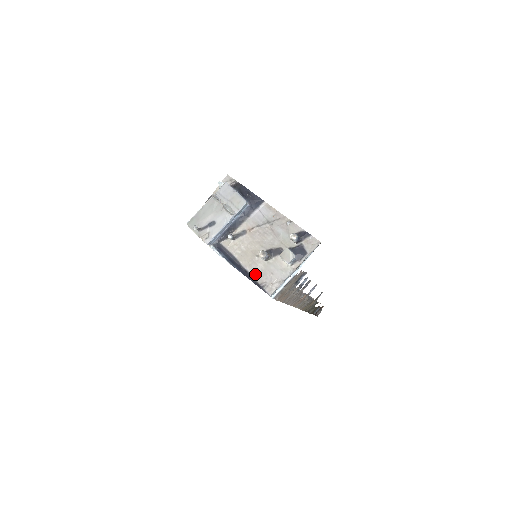
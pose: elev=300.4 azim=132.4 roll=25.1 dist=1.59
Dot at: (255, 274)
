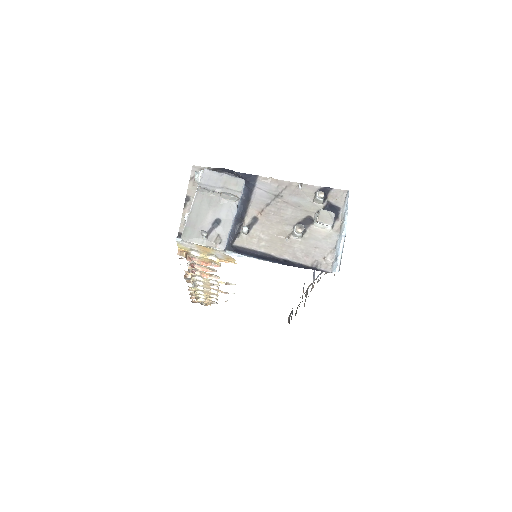
Dot at: (298, 258)
